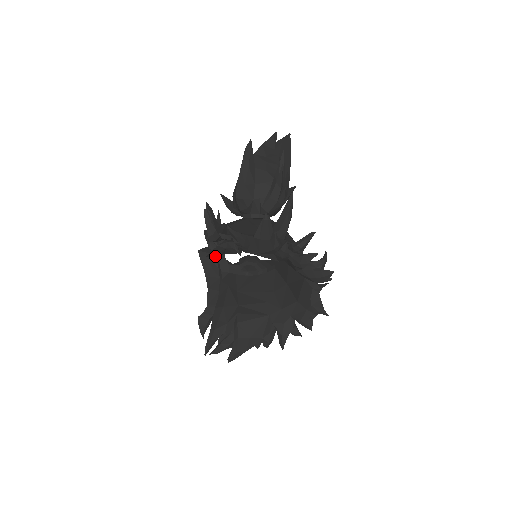
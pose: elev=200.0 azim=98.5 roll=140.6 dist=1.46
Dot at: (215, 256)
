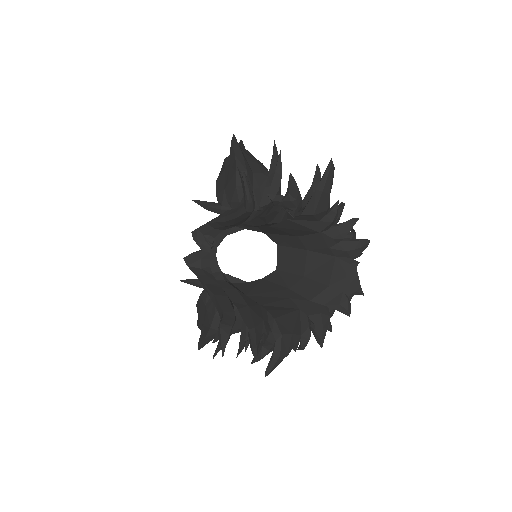
Dot at: (276, 213)
